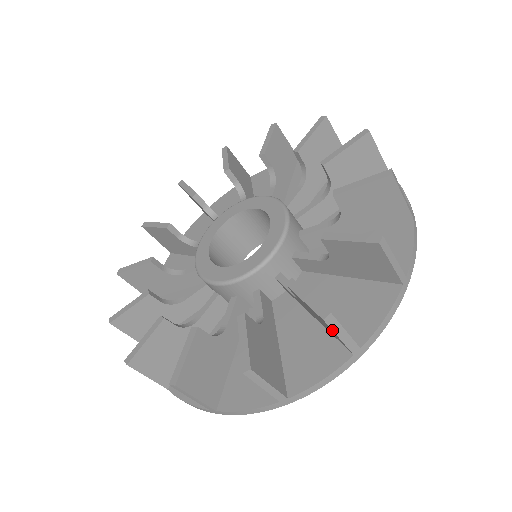
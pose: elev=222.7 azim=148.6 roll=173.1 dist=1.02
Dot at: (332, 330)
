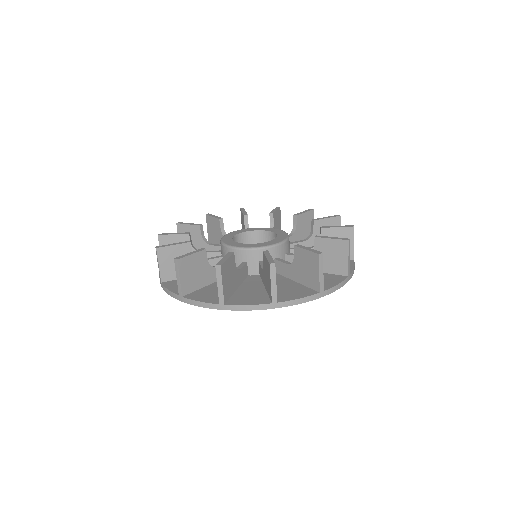
Dot at: (319, 265)
